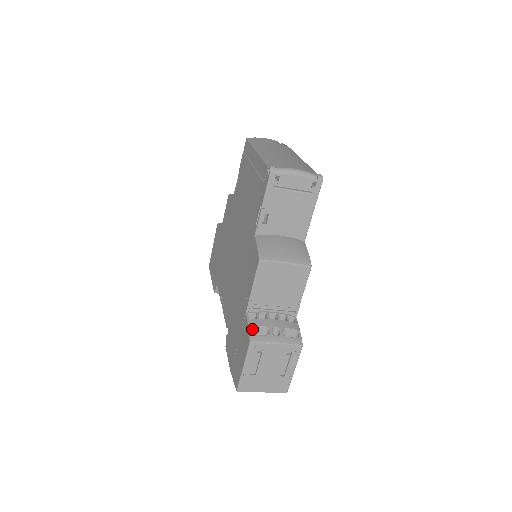
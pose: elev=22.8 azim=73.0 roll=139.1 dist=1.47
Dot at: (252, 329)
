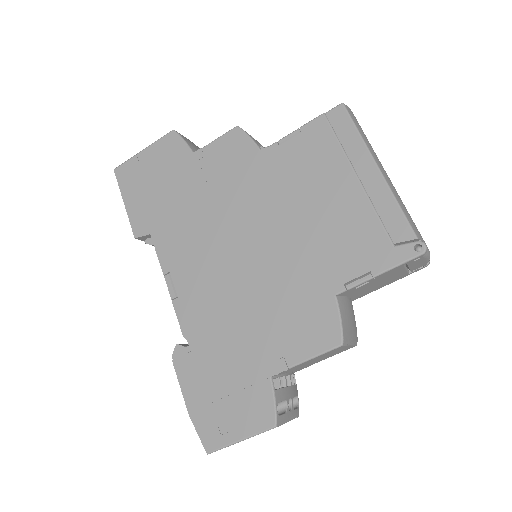
Dot at: (276, 404)
